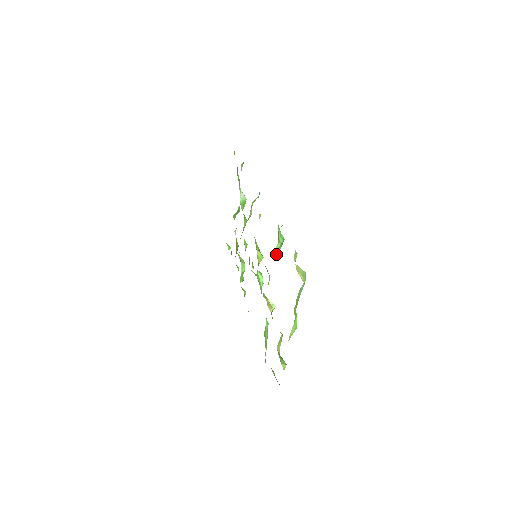
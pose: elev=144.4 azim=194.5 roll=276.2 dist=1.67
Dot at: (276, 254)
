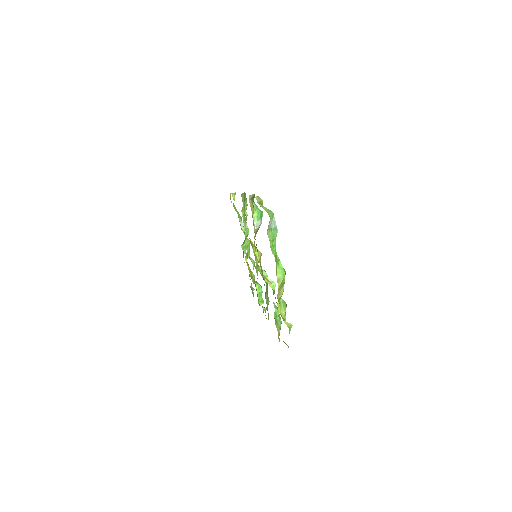
Dot at: (258, 226)
